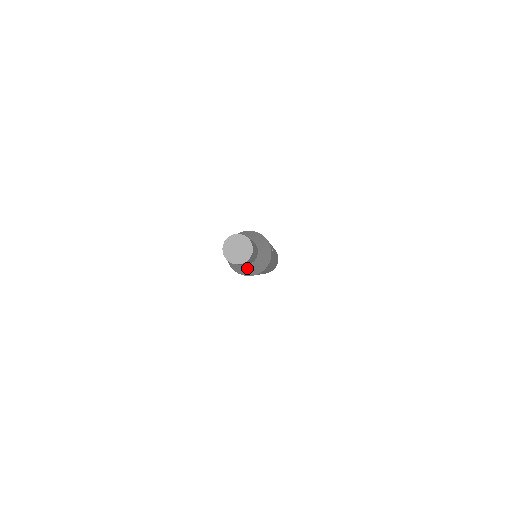
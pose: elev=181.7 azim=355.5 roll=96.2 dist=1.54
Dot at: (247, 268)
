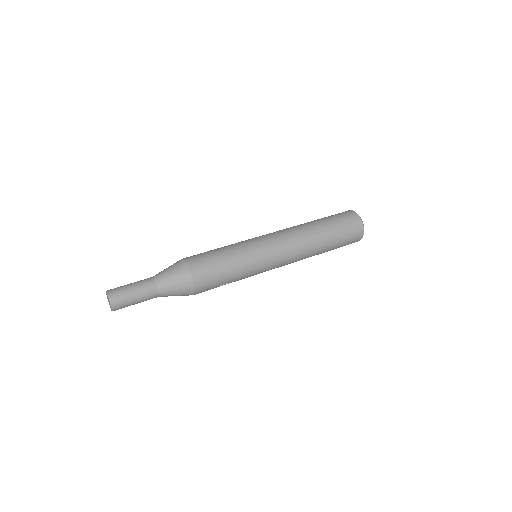
Dot at: occluded
